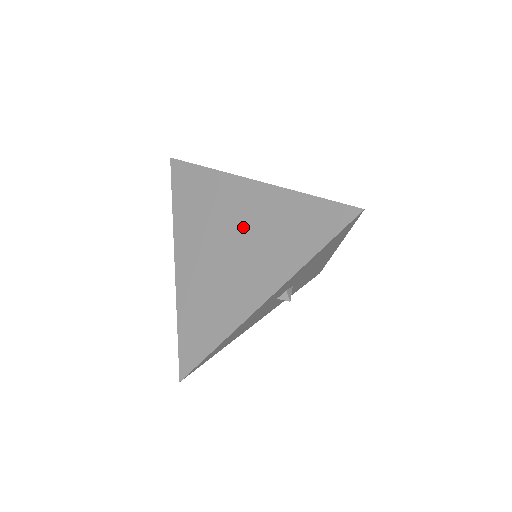
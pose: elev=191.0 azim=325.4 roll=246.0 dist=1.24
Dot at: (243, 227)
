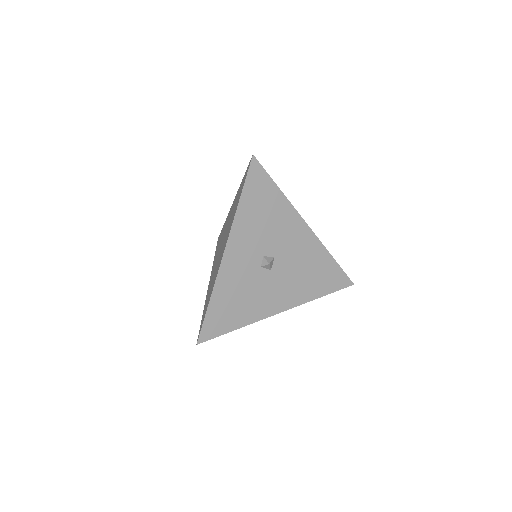
Dot at: occluded
